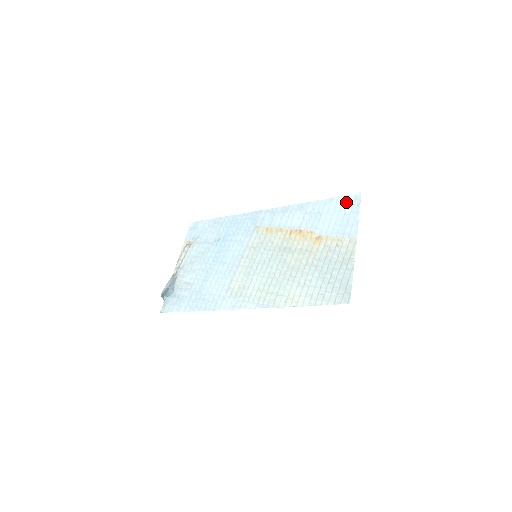
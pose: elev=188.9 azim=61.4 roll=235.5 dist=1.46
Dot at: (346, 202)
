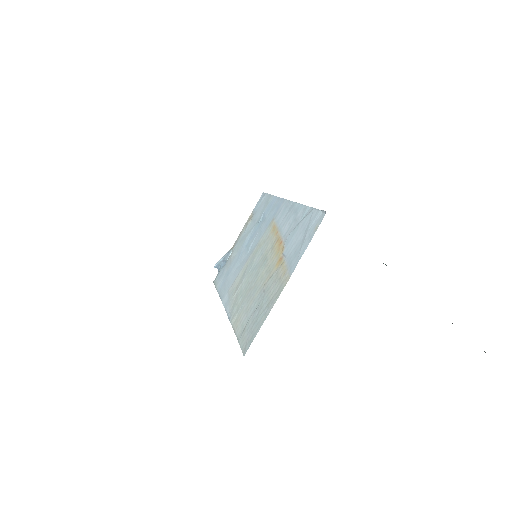
Dot at: (313, 220)
